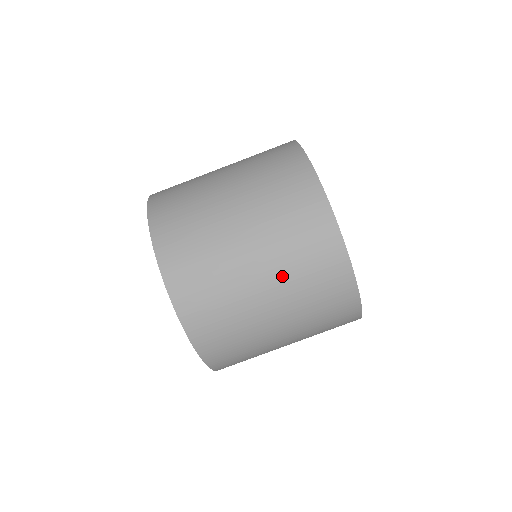
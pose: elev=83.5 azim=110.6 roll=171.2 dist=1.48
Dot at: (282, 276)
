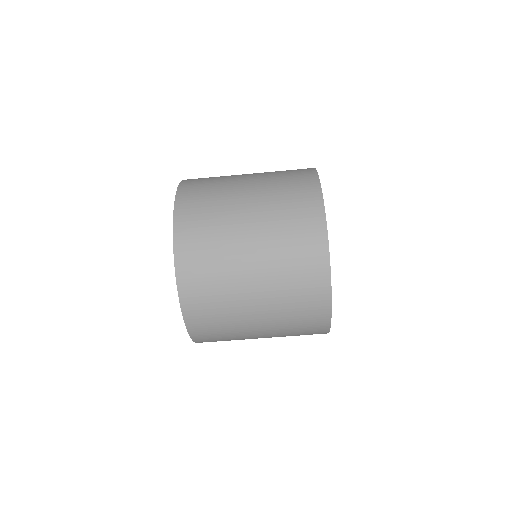
Dot at: (277, 331)
